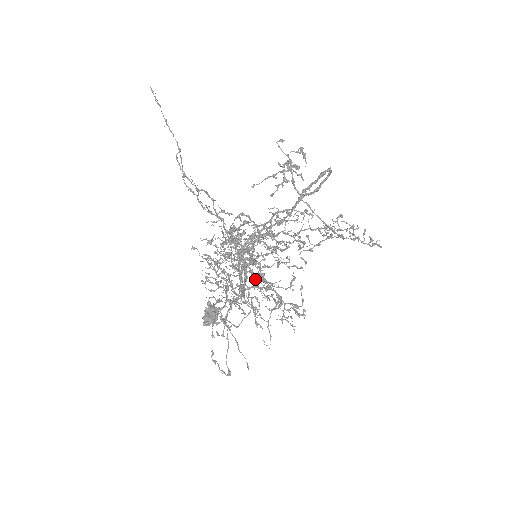
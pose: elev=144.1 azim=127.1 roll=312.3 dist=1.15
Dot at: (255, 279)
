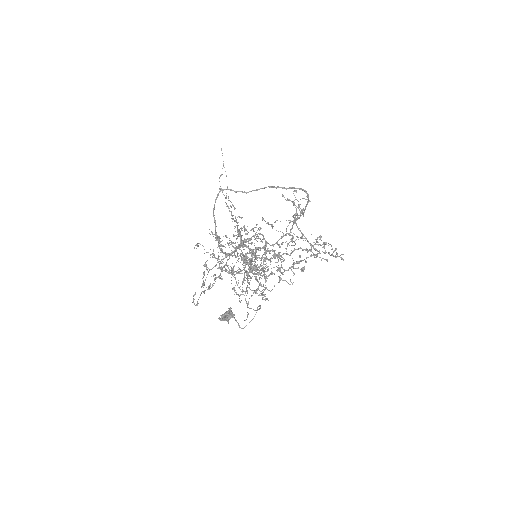
Dot at: (245, 262)
